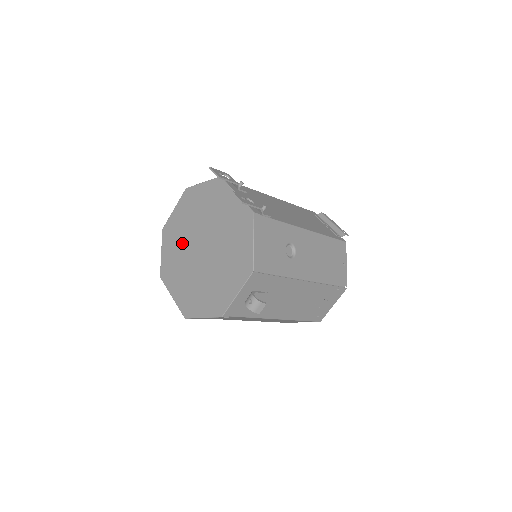
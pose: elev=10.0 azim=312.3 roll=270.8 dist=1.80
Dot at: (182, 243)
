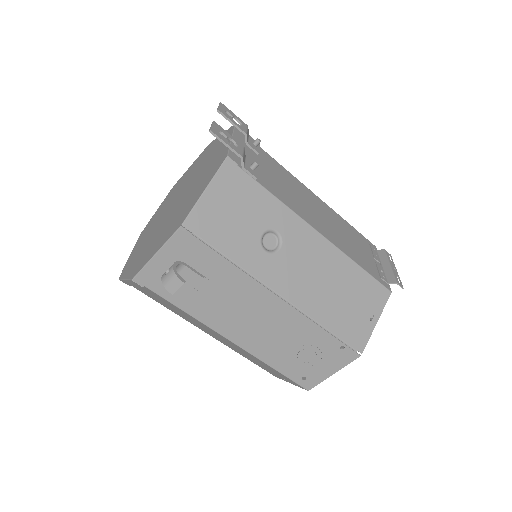
Dot at: (171, 198)
